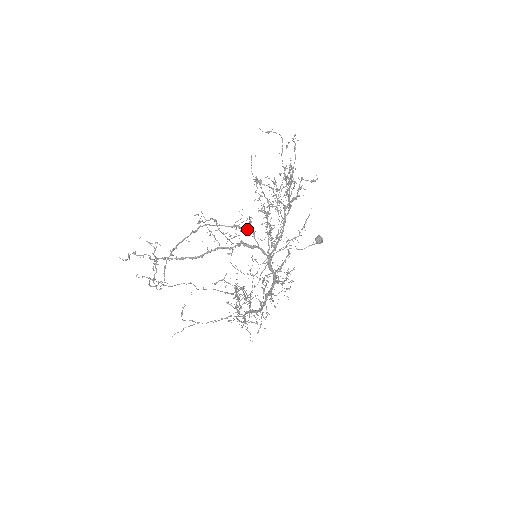
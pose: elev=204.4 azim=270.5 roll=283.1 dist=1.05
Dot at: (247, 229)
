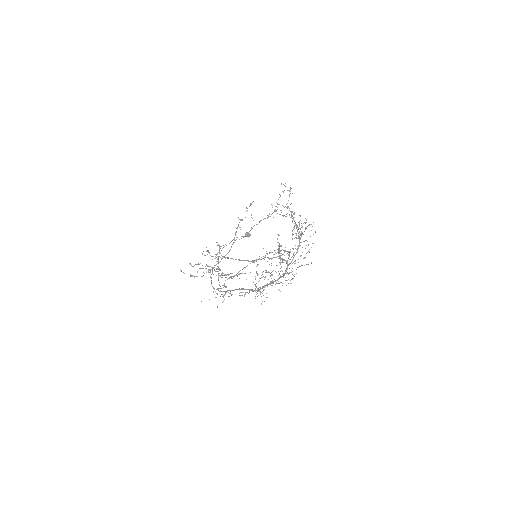
Dot at: (290, 252)
